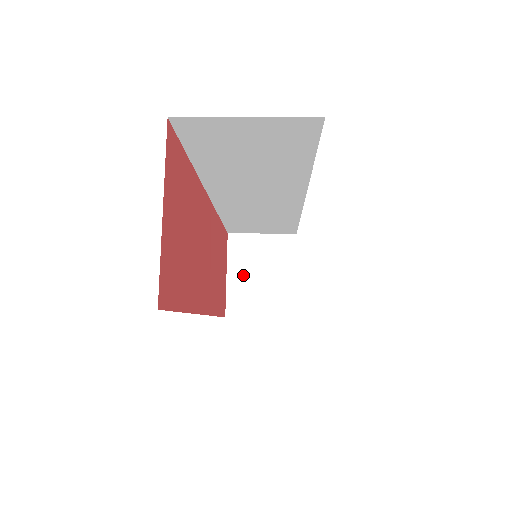
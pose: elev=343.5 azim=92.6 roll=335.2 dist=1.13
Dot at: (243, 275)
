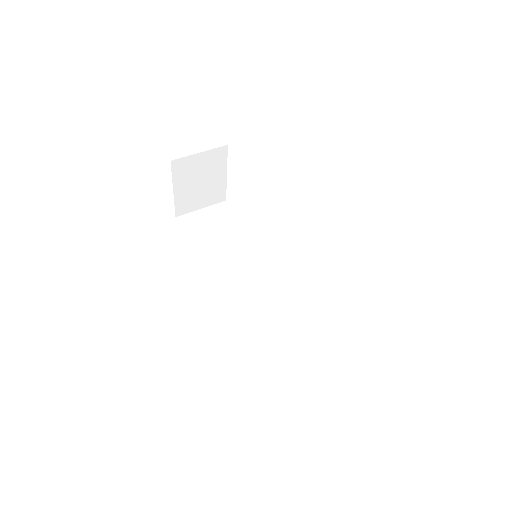
Dot at: (187, 187)
